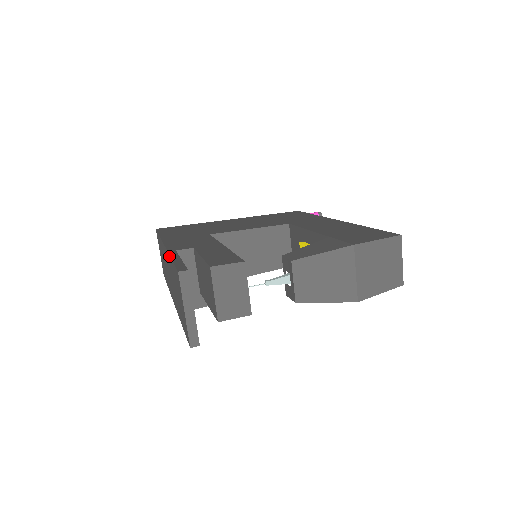
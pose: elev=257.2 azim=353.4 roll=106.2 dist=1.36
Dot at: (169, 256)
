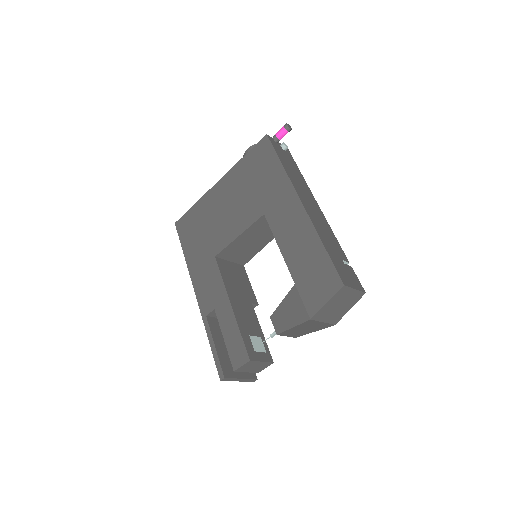
Dot at: (206, 330)
